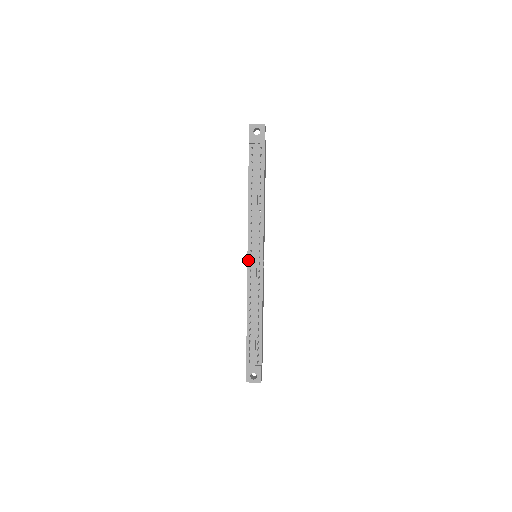
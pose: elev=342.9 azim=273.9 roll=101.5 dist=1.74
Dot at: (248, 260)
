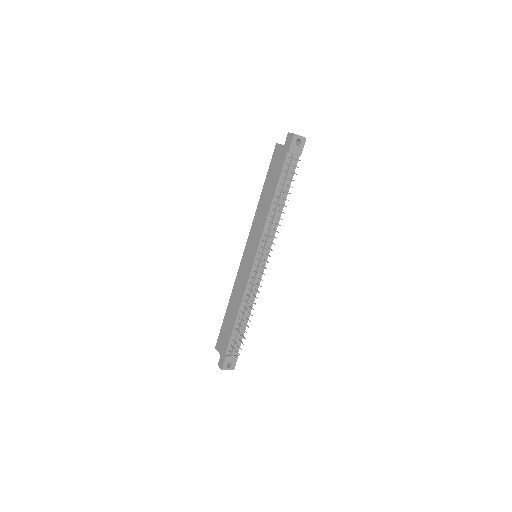
Dot at: (254, 261)
